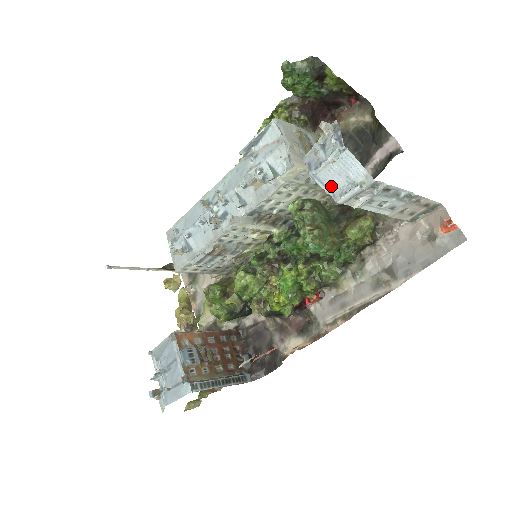
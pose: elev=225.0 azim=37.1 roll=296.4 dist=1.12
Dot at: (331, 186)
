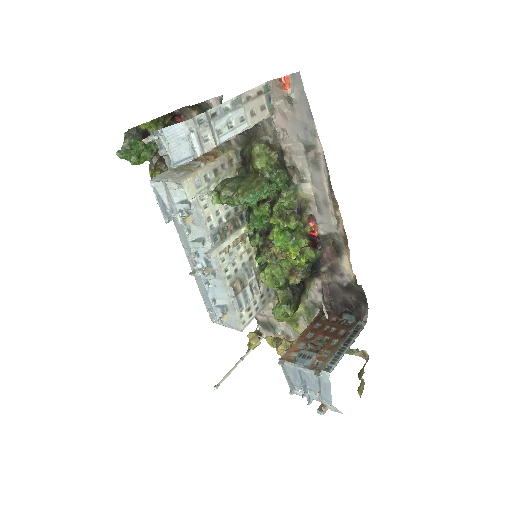
Dot at: (186, 155)
